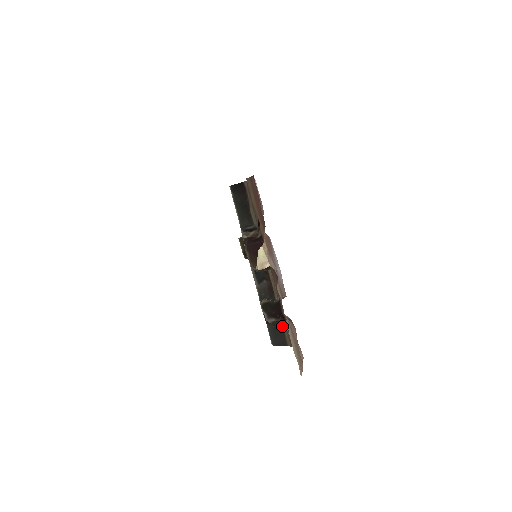
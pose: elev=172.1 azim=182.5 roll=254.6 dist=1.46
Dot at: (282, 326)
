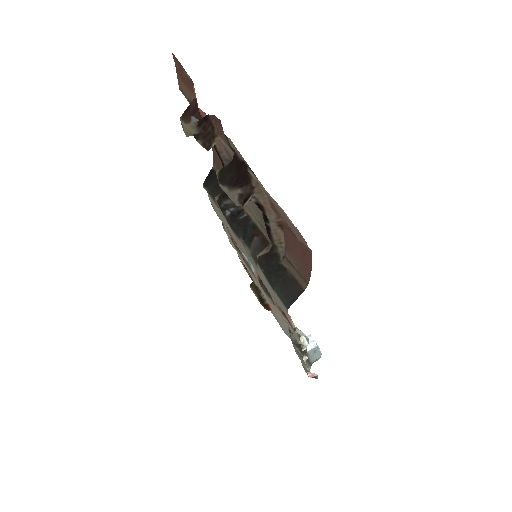
Dot at: (289, 271)
